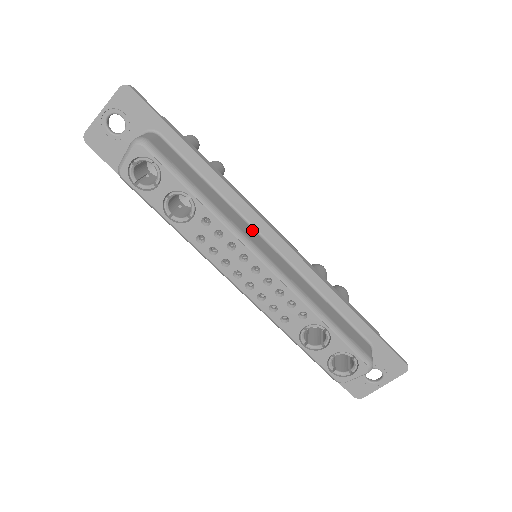
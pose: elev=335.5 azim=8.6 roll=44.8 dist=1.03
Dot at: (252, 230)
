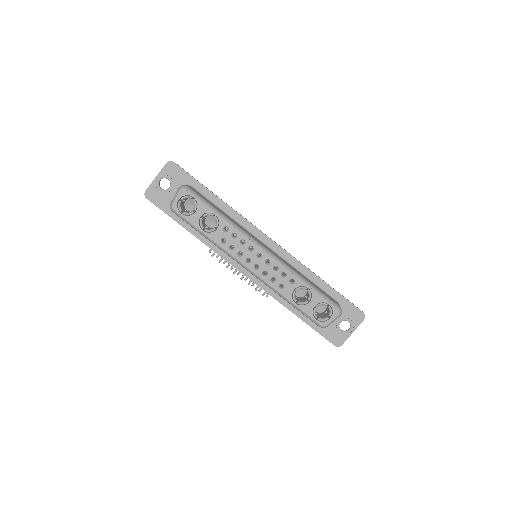
Dot at: (252, 235)
